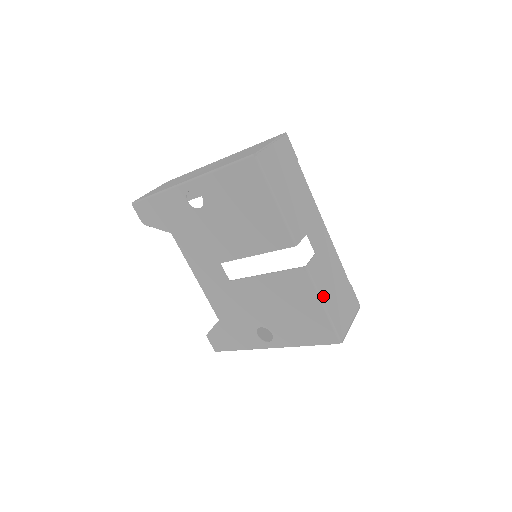
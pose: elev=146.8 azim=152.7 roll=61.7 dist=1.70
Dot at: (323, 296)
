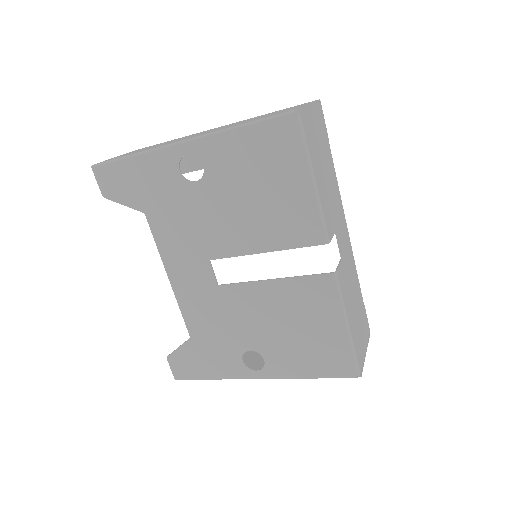
Dot at: (348, 314)
